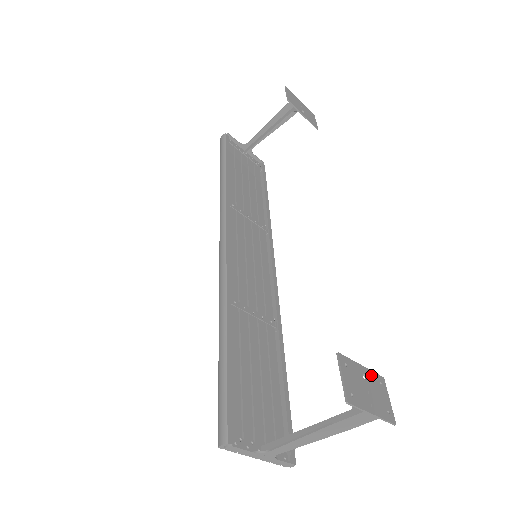
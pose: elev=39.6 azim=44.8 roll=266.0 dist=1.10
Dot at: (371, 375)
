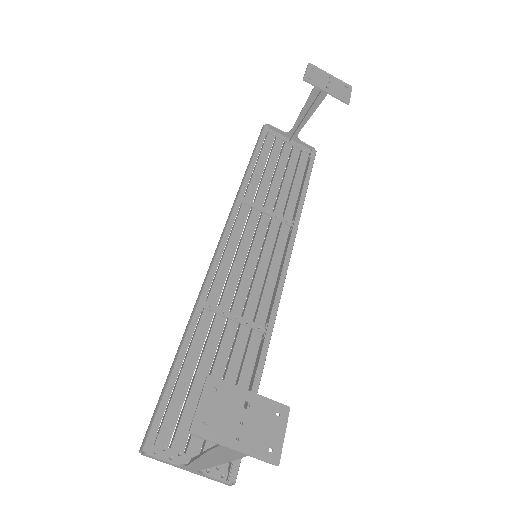
Dot at: (262, 403)
